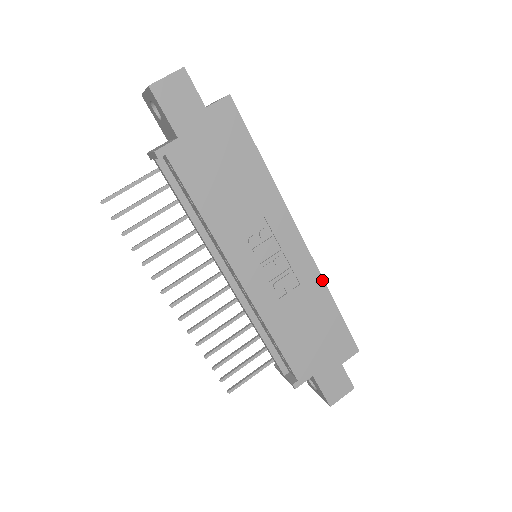
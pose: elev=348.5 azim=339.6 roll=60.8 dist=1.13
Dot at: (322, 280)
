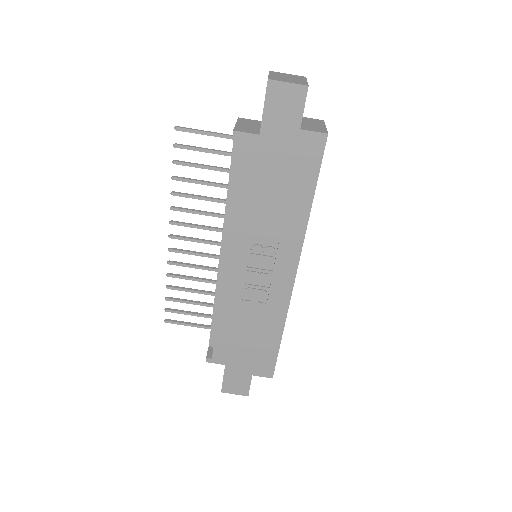
Dot at: (286, 314)
